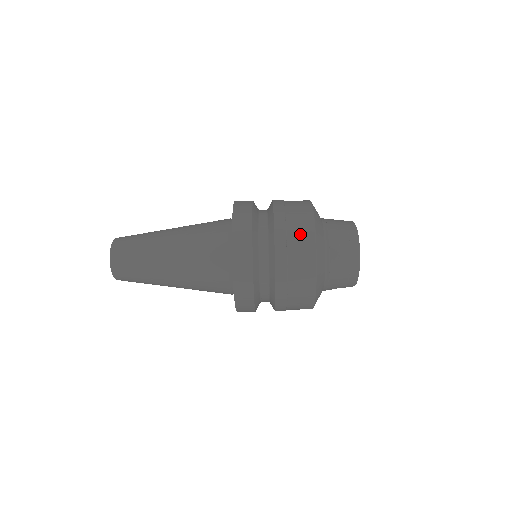
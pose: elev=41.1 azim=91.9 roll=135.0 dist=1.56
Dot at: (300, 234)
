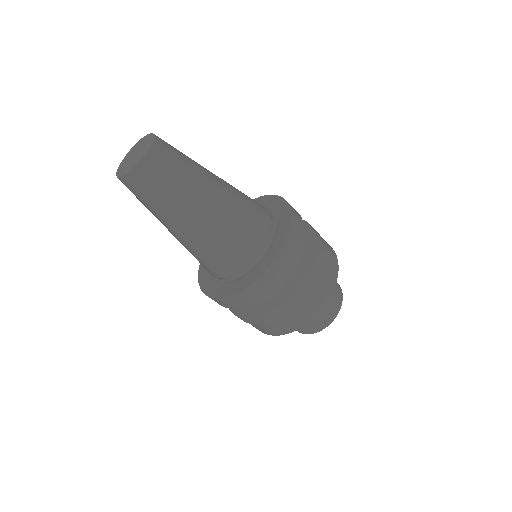
Dot at: (300, 315)
